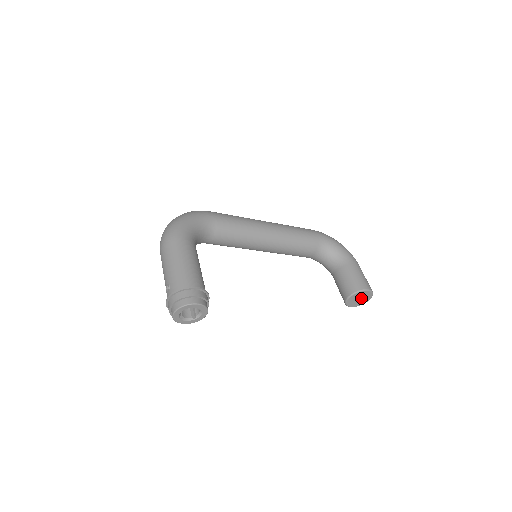
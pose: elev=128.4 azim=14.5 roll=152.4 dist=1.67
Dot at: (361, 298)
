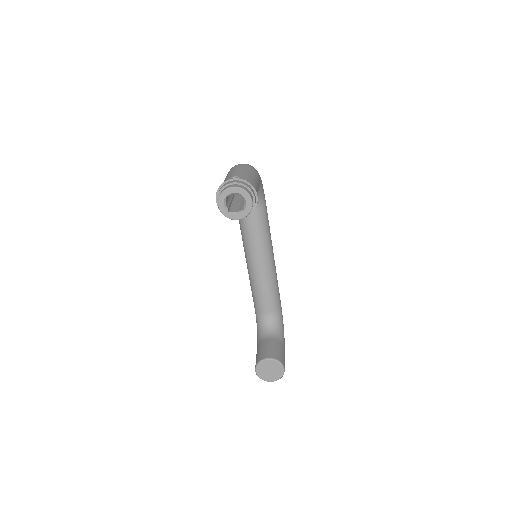
Dot at: (271, 371)
